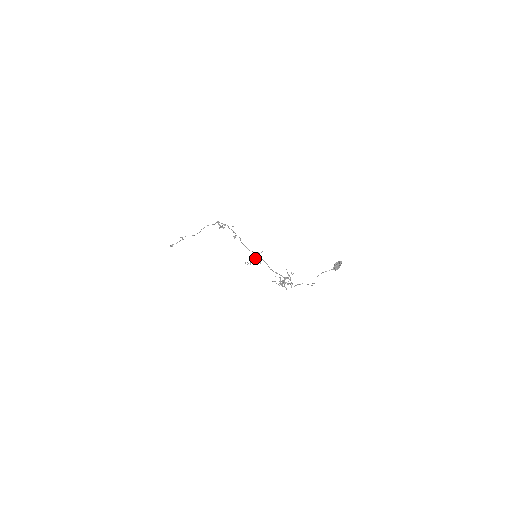
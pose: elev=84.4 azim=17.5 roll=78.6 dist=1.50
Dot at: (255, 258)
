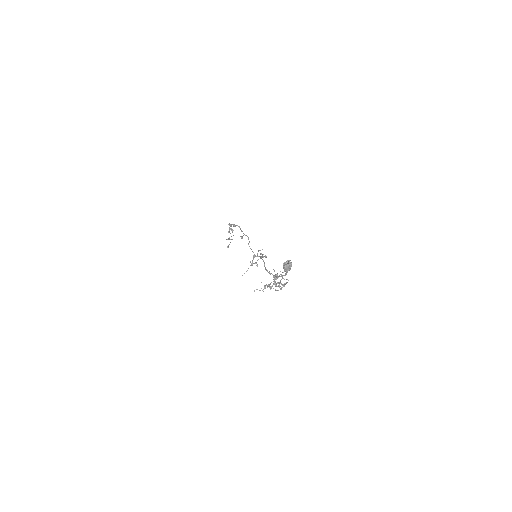
Dot at: occluded
